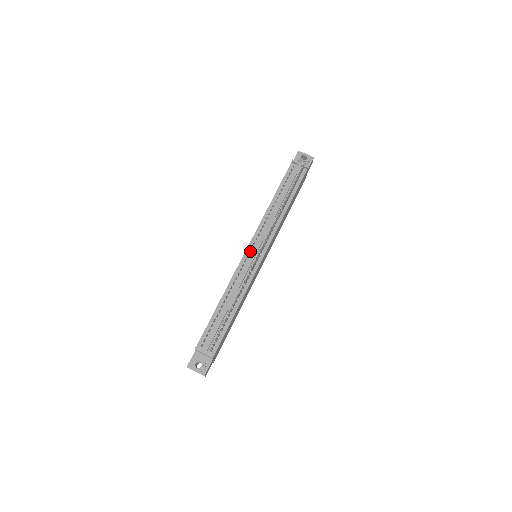
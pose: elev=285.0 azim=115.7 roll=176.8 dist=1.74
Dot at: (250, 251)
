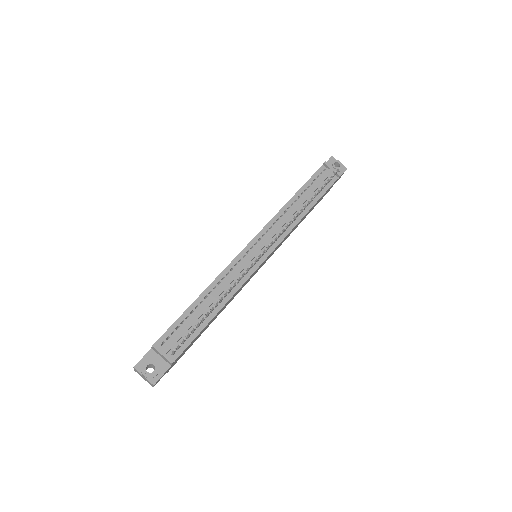
Dot at: (252, 247)
